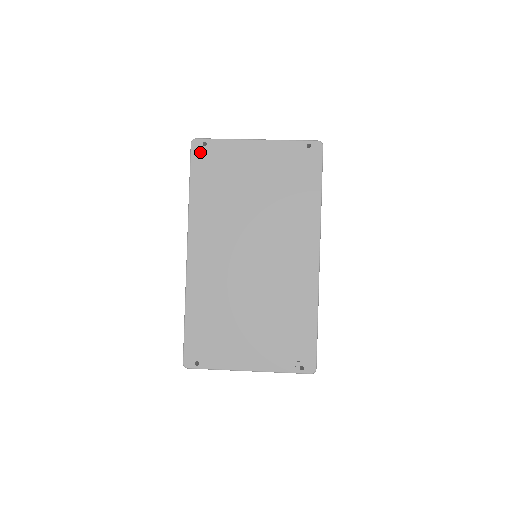
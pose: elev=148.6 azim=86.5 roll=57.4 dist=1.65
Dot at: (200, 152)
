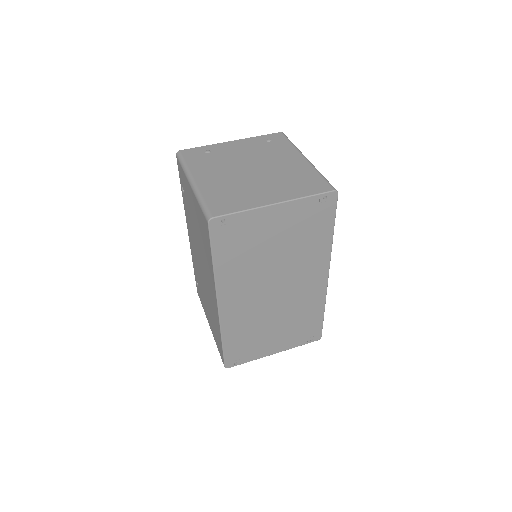
Dot at: (219, 229)
